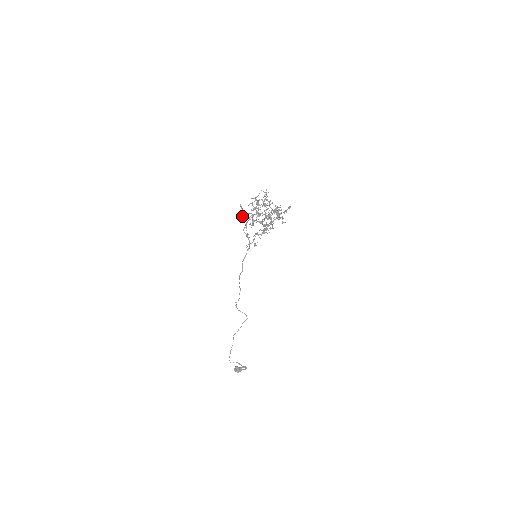
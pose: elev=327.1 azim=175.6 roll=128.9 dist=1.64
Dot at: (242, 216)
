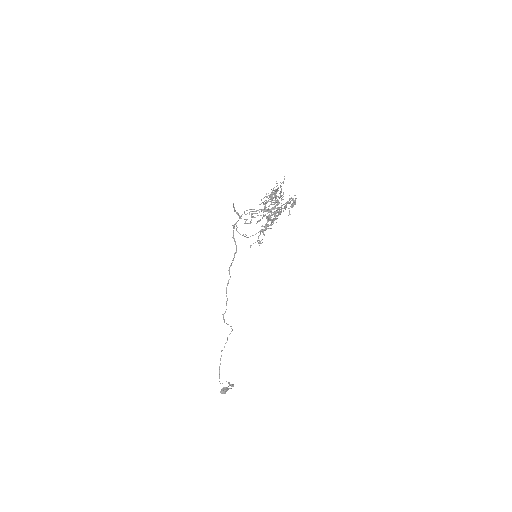
Dot at: occluded
